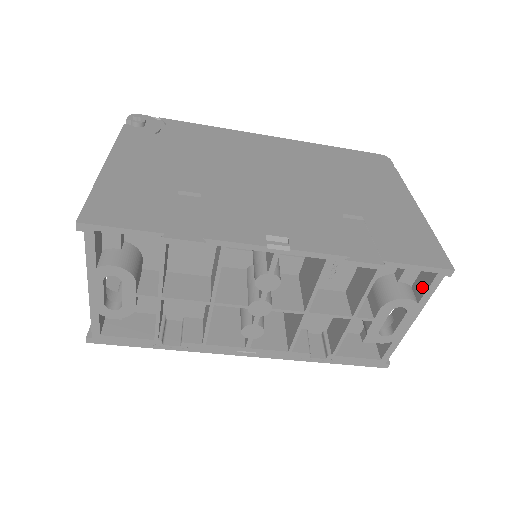
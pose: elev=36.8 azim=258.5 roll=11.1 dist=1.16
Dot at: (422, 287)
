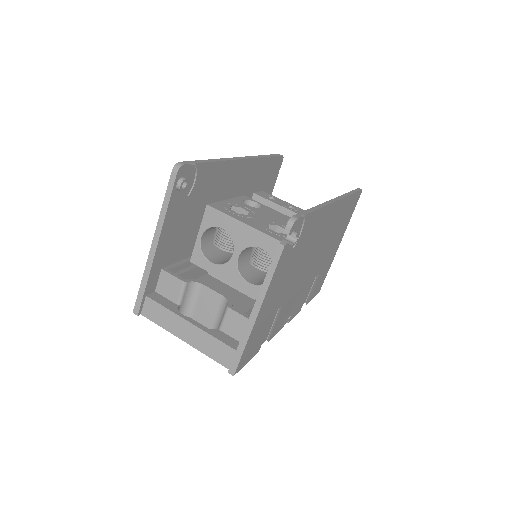
Dot at: occluded
